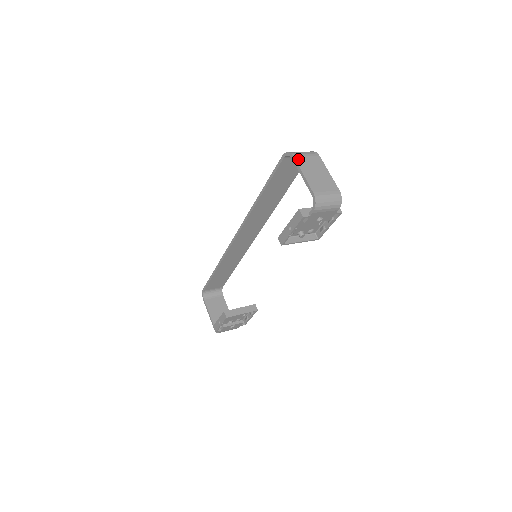
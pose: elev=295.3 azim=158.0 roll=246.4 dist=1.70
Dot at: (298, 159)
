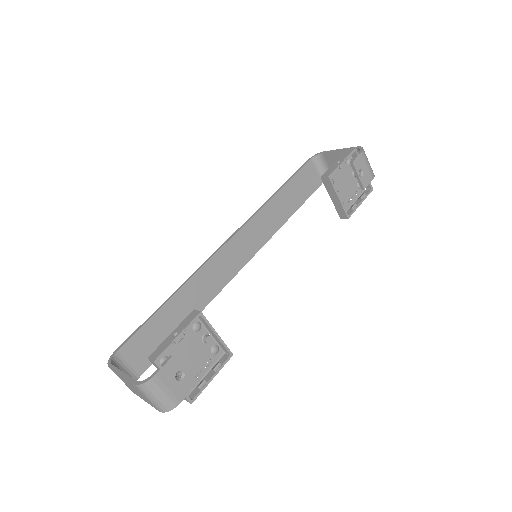
Dot at: (328, 154)
